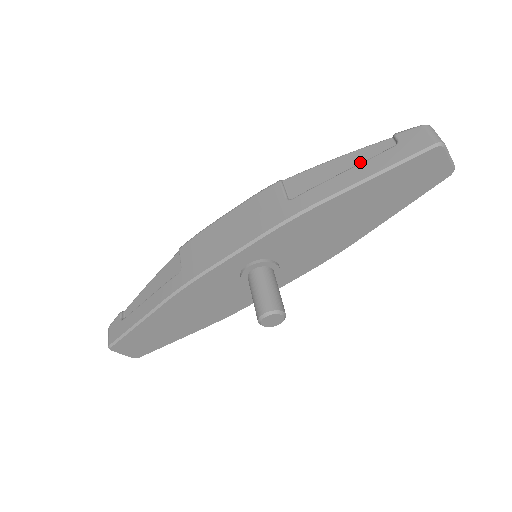
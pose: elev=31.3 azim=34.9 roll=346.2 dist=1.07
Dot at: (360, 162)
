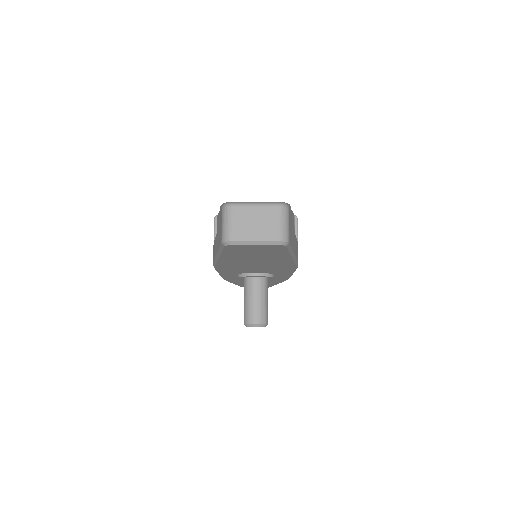
Dot at: occluded
